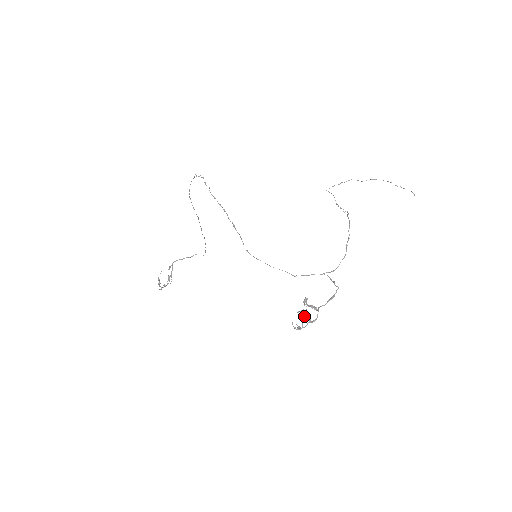
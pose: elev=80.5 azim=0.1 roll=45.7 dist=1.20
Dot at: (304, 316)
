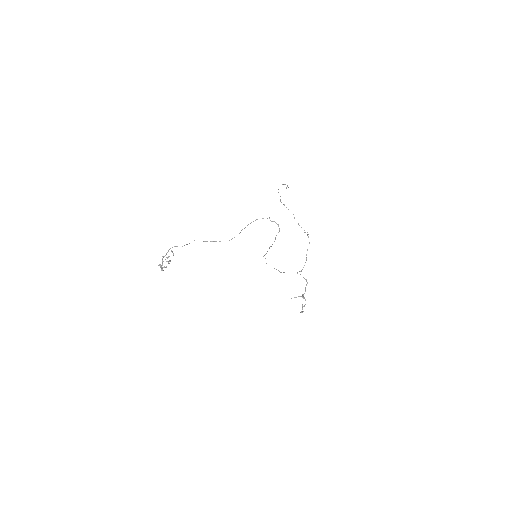
Dot at: occluded
